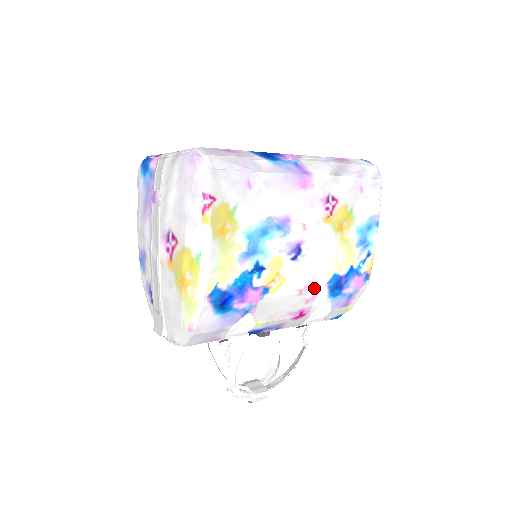
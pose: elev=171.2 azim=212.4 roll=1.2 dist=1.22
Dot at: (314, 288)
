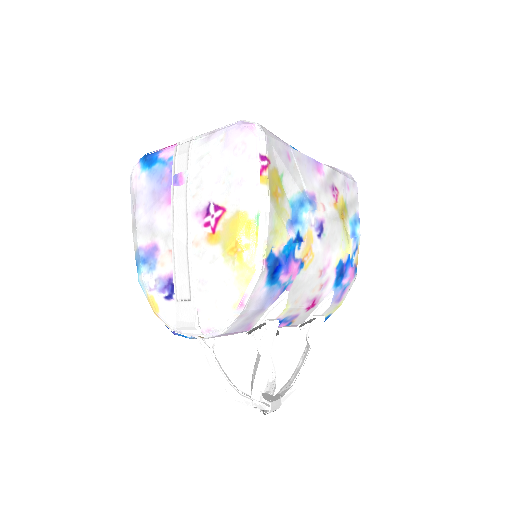
Dot at: (328, 271)
